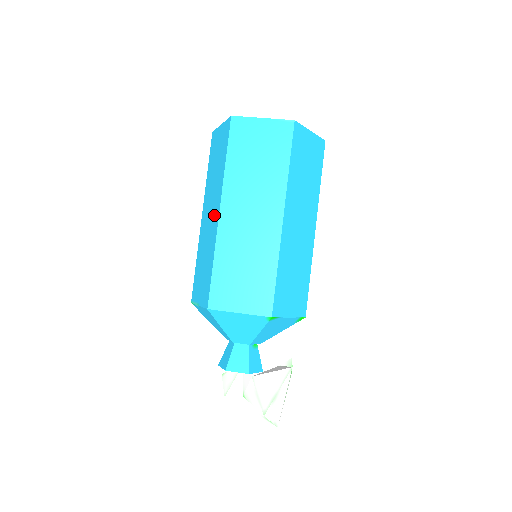
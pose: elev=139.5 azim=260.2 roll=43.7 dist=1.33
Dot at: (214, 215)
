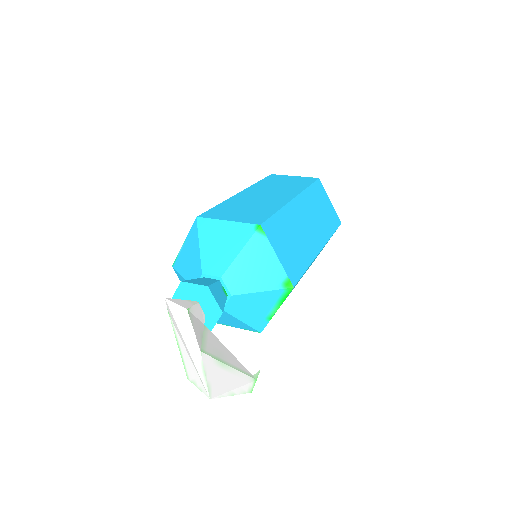
Dot at: occluded
